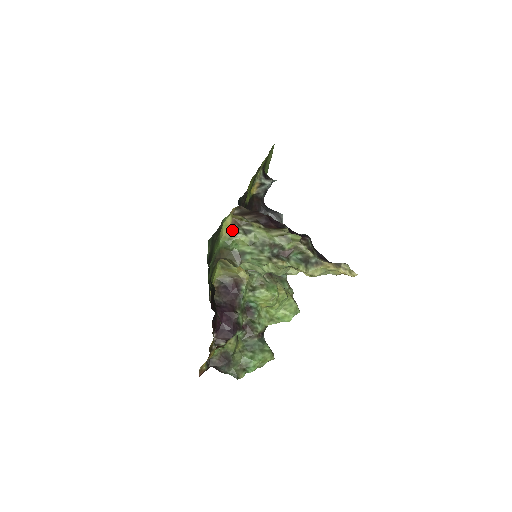
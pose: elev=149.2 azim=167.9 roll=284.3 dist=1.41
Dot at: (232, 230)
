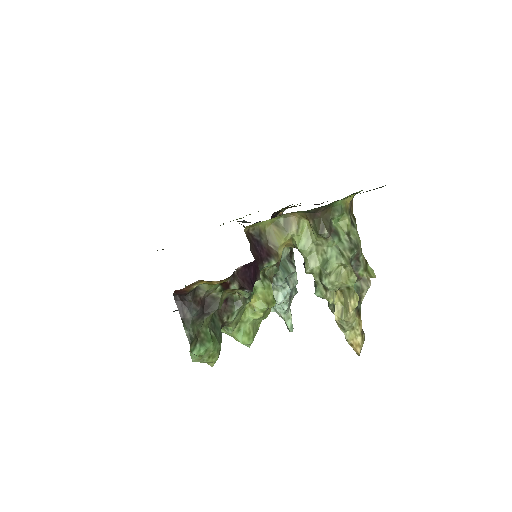
Dot at: (349, 206)
